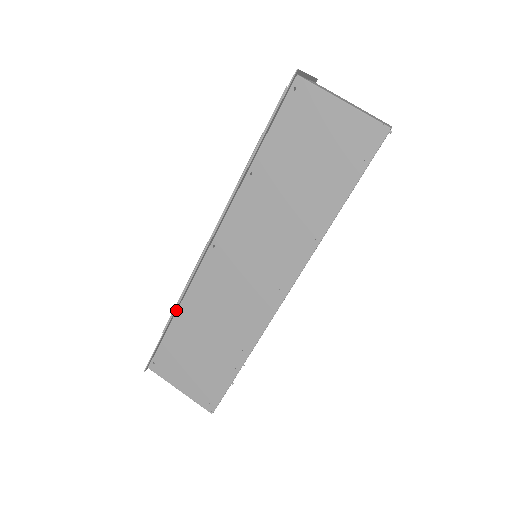
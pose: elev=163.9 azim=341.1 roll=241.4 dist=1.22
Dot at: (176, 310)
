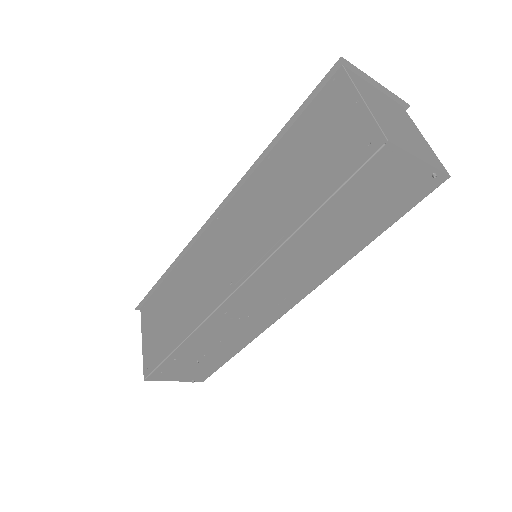
Dot at: (174, 265)
